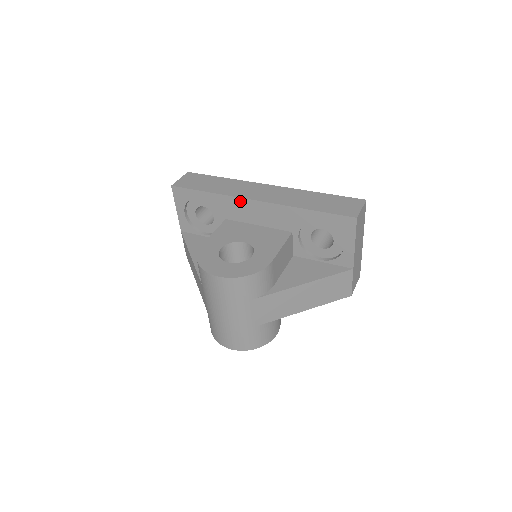
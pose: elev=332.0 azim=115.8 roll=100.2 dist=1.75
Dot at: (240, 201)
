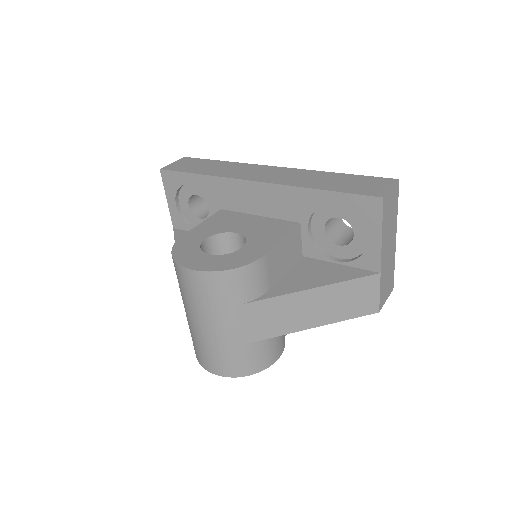
Dot at: (236, 183)
